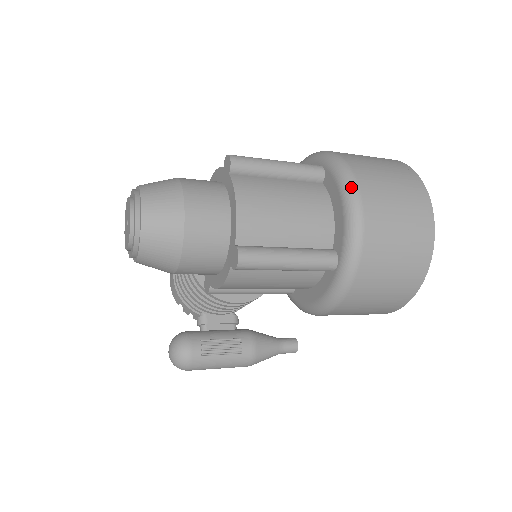
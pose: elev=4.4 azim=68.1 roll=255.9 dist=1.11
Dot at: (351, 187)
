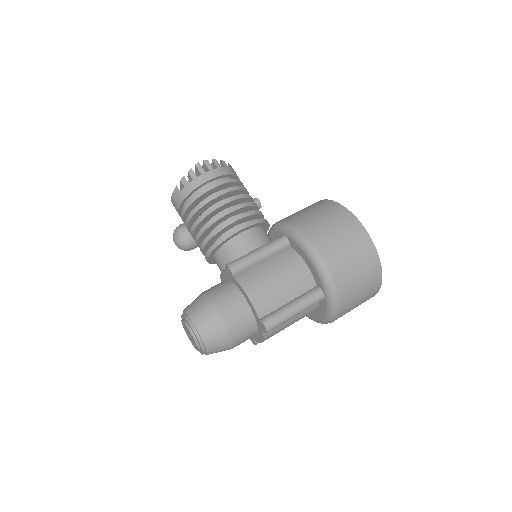
Dot at: (332, 320)
